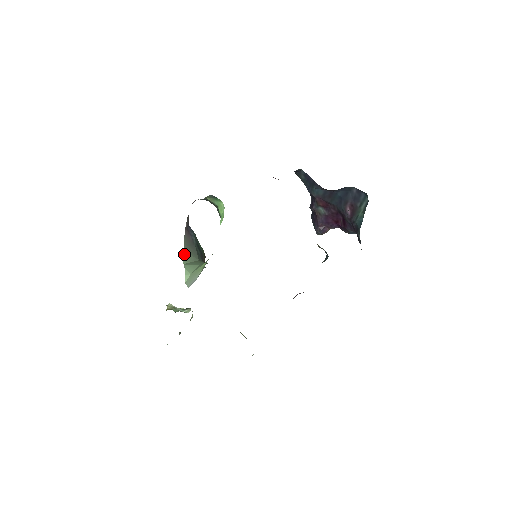
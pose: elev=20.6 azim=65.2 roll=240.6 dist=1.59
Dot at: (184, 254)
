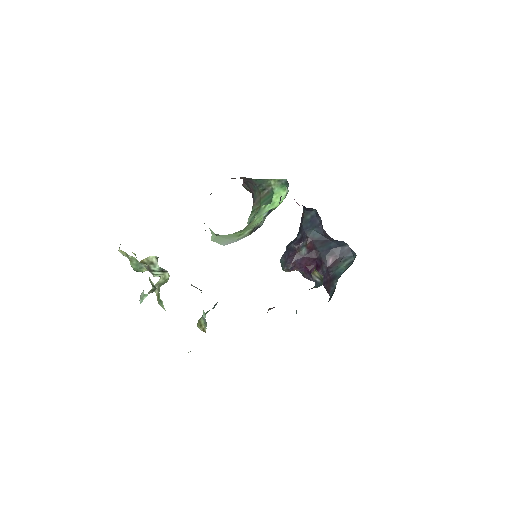
Dot at: occluded
